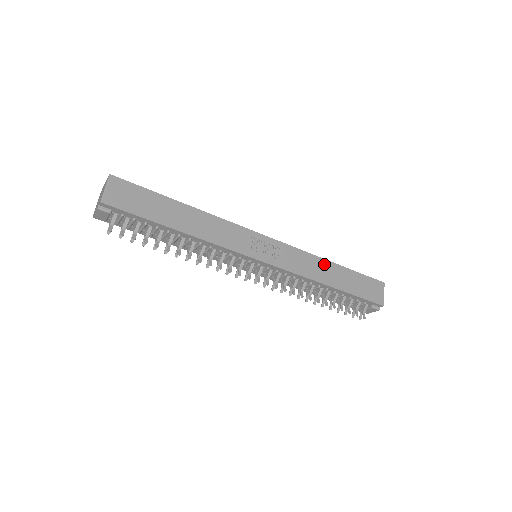
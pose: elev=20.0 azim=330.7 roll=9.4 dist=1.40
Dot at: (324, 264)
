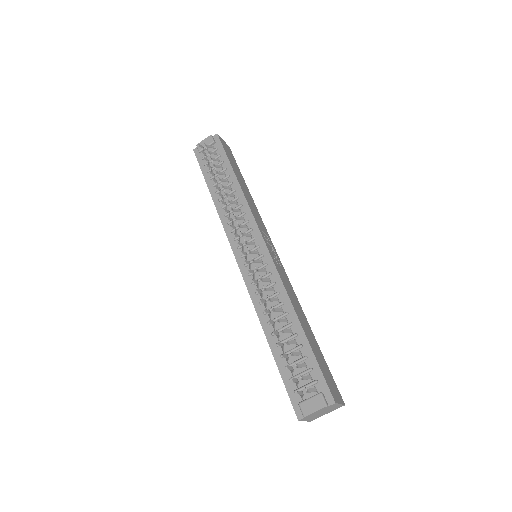
Dot at: (303, 314)
